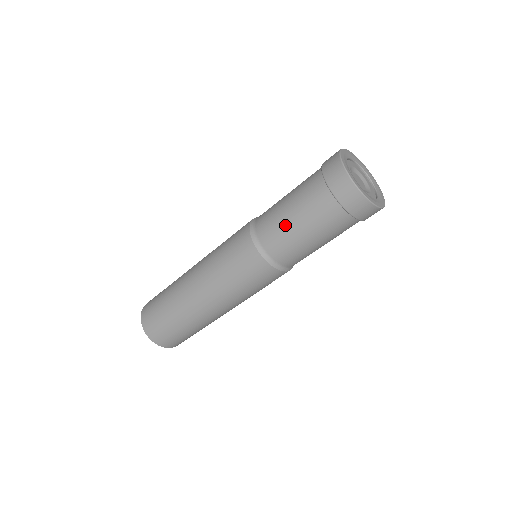
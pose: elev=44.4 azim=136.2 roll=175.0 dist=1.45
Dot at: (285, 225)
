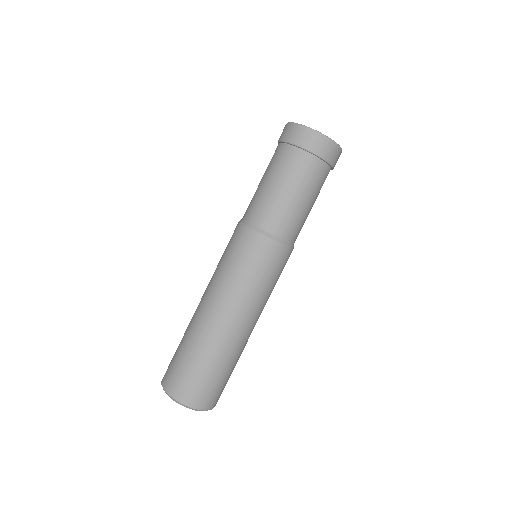
Dot at: (265, 193)
